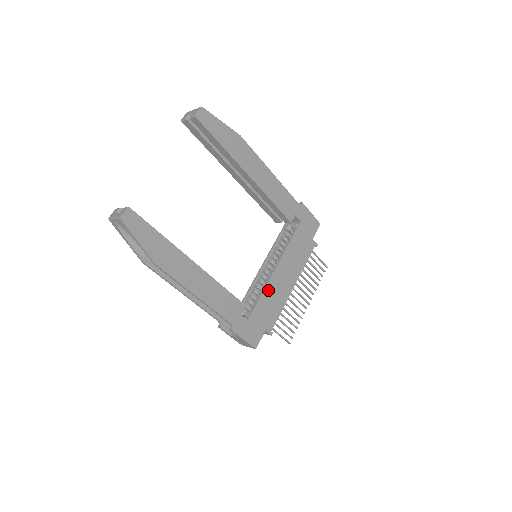
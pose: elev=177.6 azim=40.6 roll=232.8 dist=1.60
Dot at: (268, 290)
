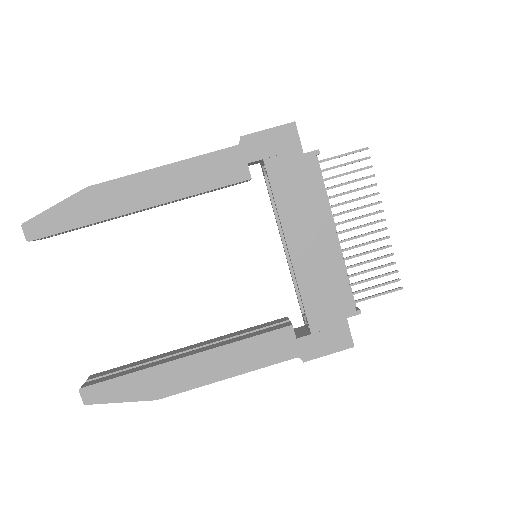
Dot at: (304, 279)
